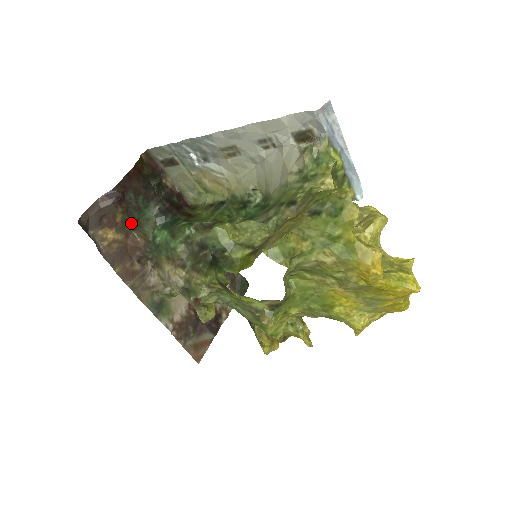
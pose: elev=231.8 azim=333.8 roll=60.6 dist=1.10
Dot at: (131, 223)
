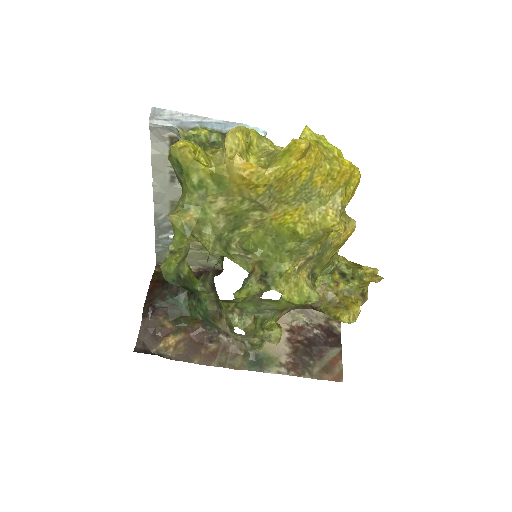
Dot at: (181, 320)
